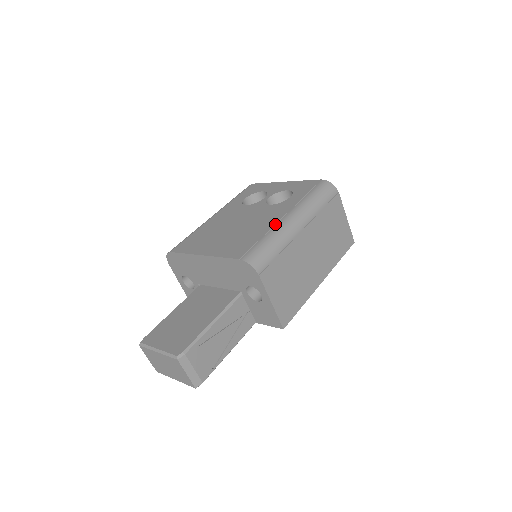
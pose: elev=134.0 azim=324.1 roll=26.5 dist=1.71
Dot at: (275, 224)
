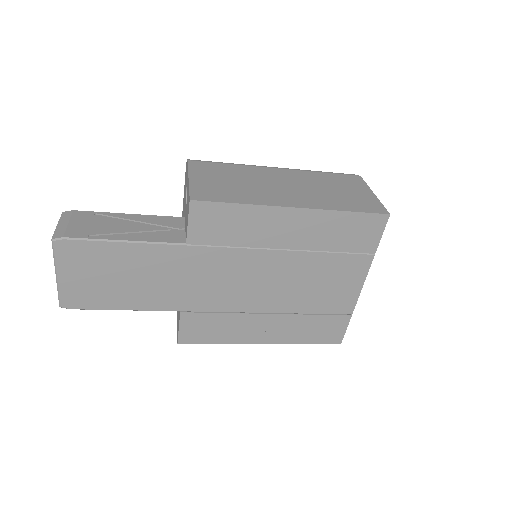
Dot at: occluded
